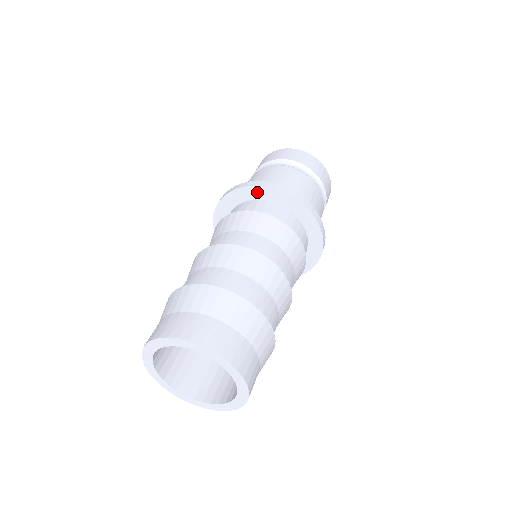
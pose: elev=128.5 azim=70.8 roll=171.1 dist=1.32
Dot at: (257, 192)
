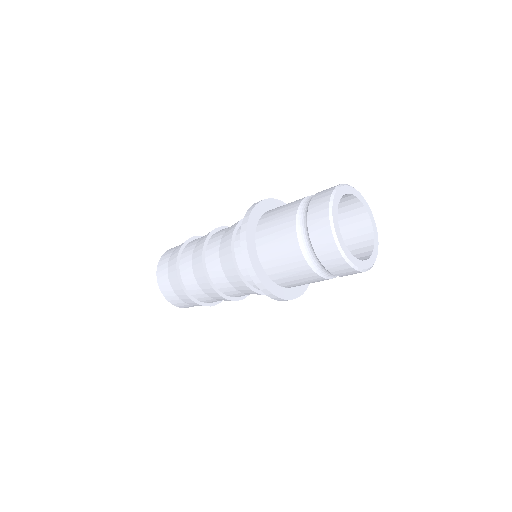
Dot at: occluded
